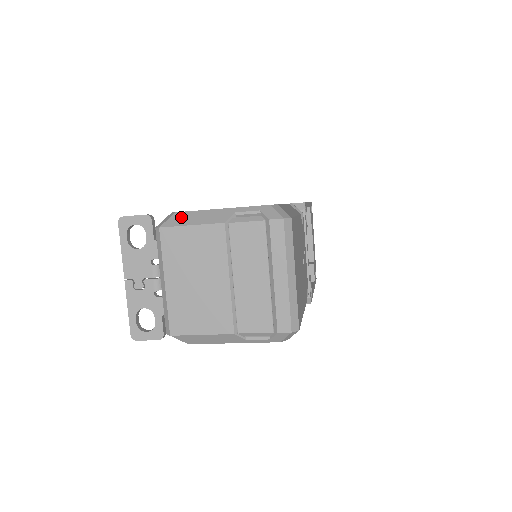
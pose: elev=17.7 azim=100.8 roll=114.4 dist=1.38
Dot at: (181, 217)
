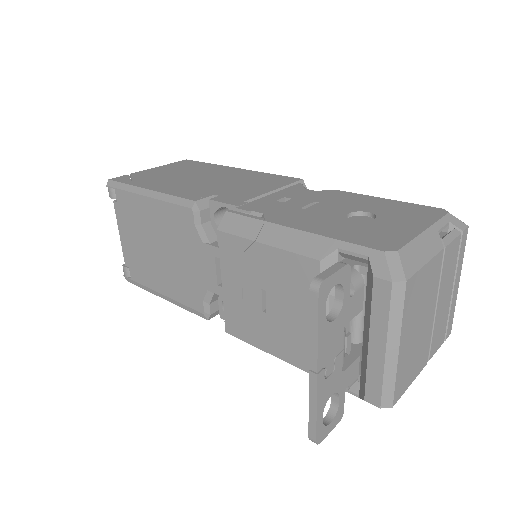
Dot at: (409, 256)
